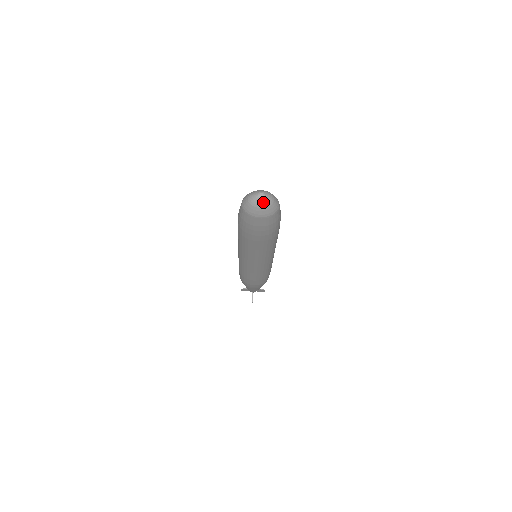
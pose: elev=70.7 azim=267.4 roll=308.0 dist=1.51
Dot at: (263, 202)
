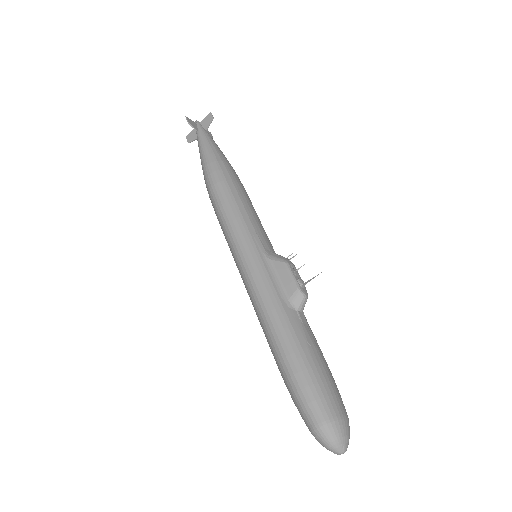
Dot at: occluded
